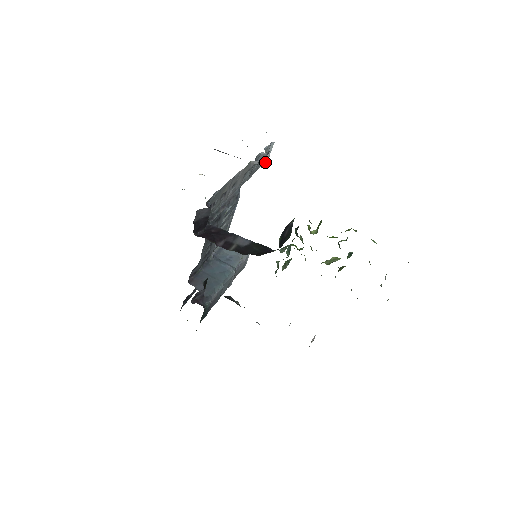
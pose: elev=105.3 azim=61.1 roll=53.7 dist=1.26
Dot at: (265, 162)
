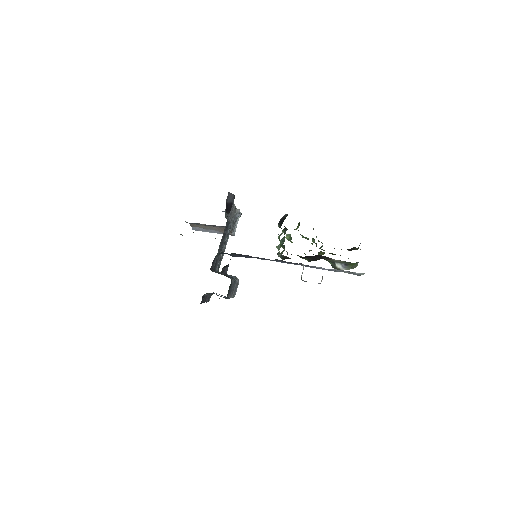
Dot at: (234, 231)
